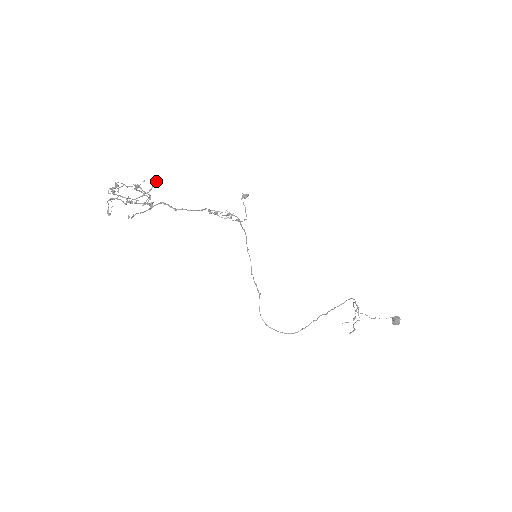
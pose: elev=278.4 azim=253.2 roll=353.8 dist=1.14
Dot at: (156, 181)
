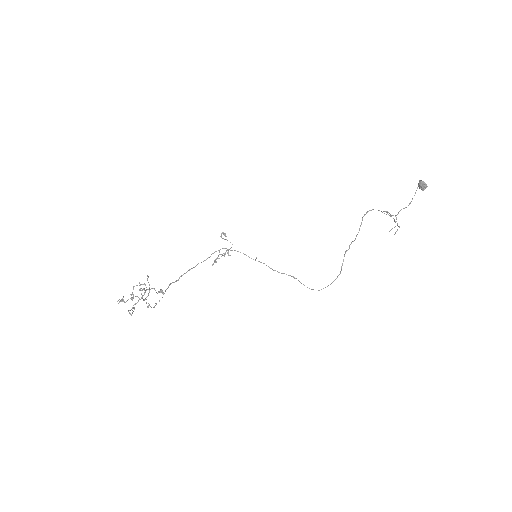
Dot at: (147, 276)
